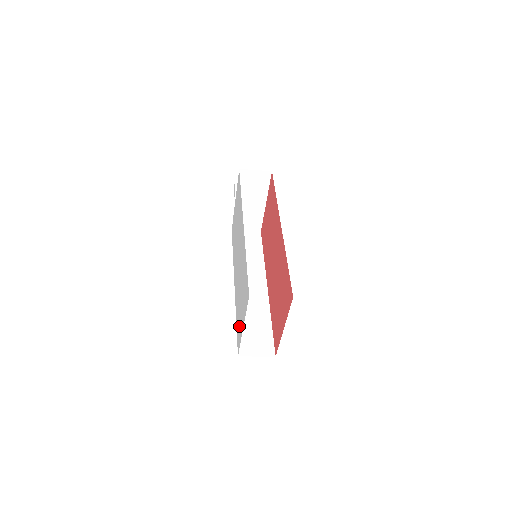
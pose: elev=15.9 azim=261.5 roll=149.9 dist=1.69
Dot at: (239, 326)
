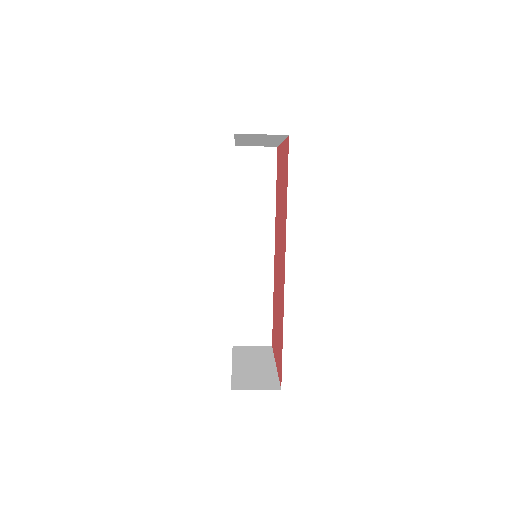
Dot at: occluded
